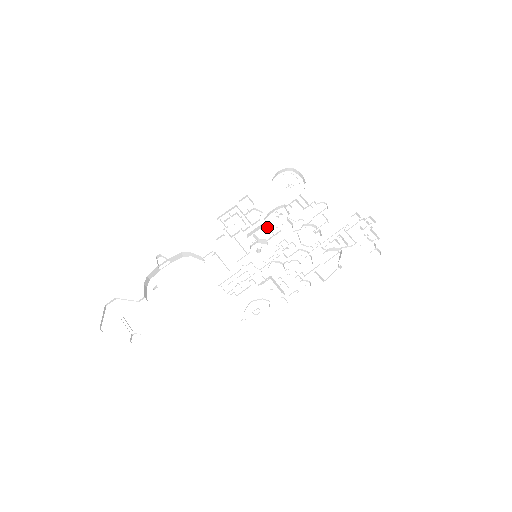
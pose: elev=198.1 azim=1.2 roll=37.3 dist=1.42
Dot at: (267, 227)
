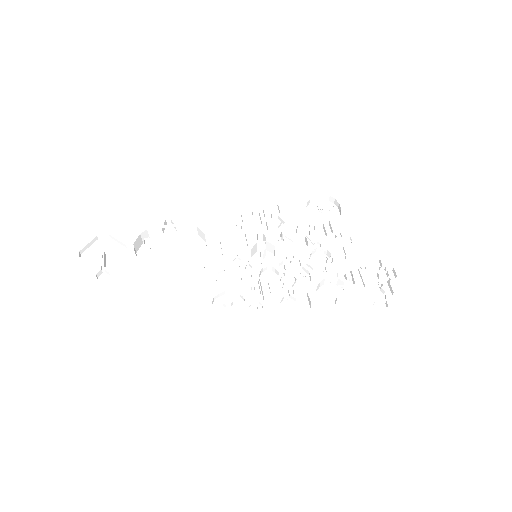
Dot at: (281, 236)
